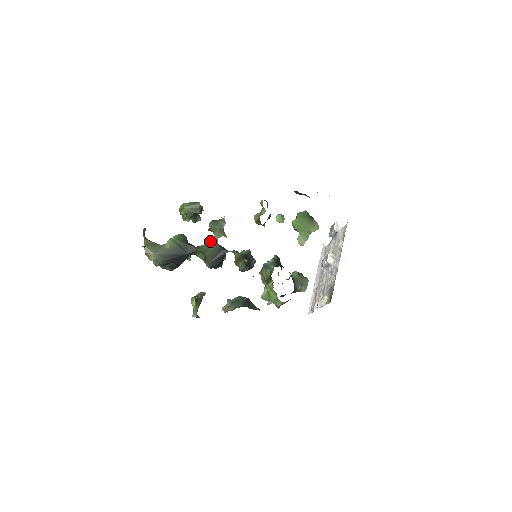
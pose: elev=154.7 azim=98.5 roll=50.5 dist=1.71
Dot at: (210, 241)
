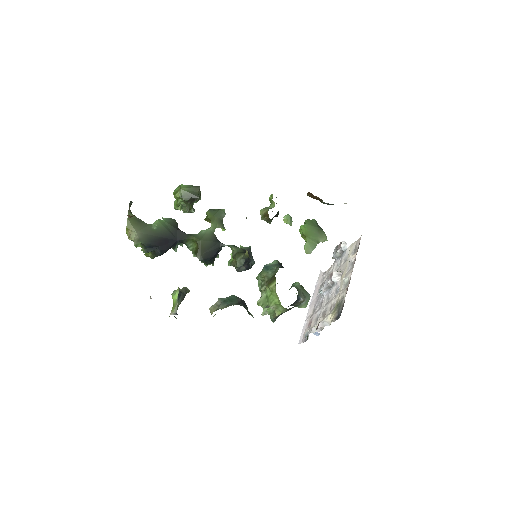
Dot at: (206, 230)
